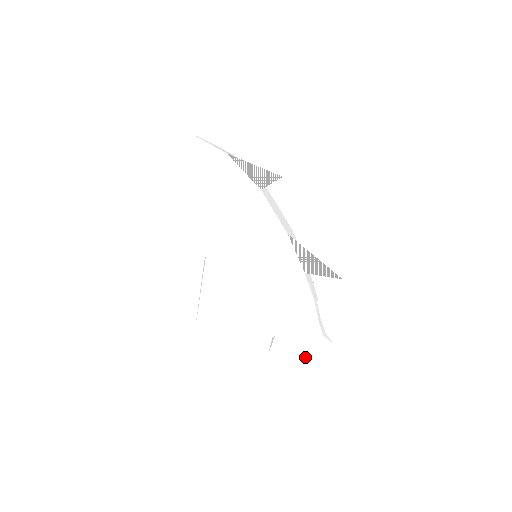
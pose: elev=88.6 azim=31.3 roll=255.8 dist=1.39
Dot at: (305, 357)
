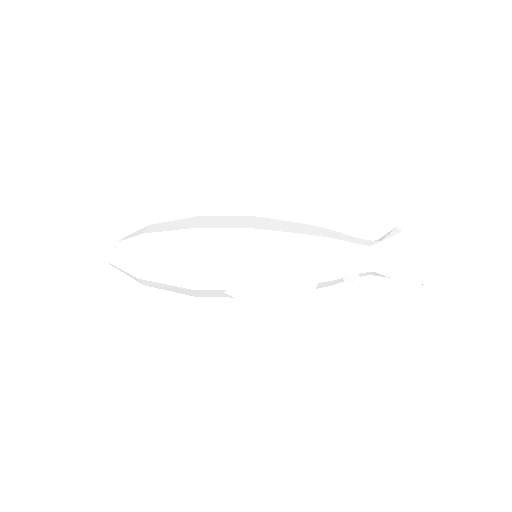
Dot at: (381, 260)
